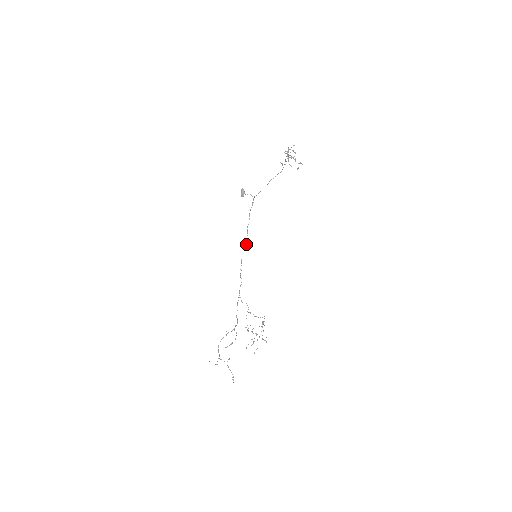
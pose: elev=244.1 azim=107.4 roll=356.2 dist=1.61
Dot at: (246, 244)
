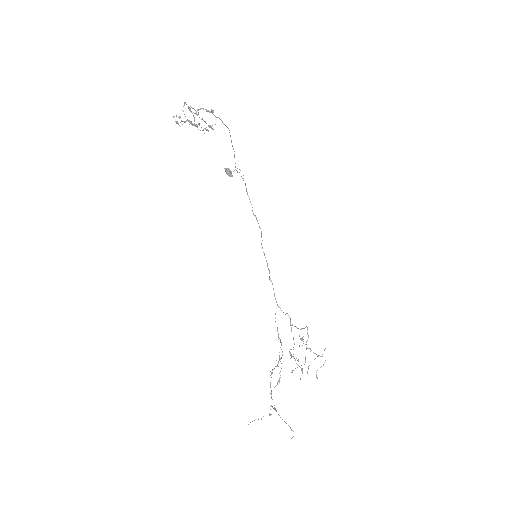
Dot at: occluded
